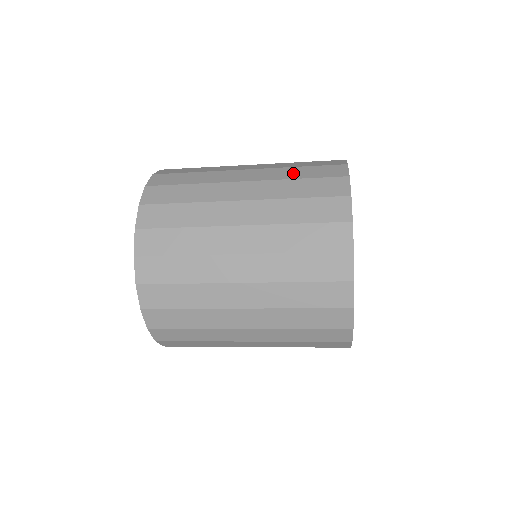
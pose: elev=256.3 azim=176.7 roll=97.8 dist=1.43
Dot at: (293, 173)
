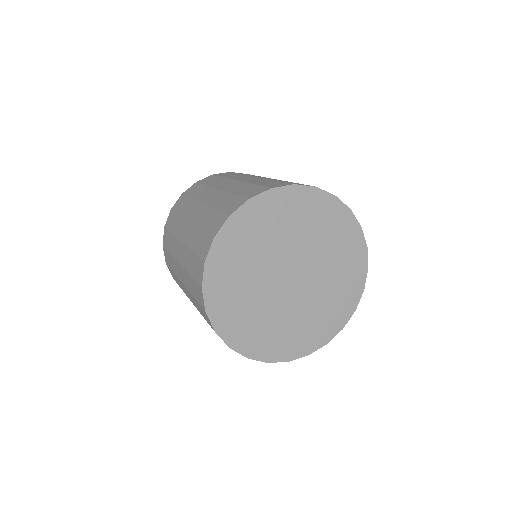
Dot at: (190, 286)
